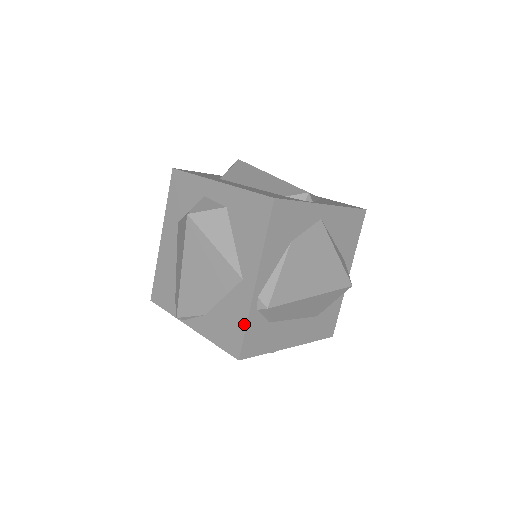
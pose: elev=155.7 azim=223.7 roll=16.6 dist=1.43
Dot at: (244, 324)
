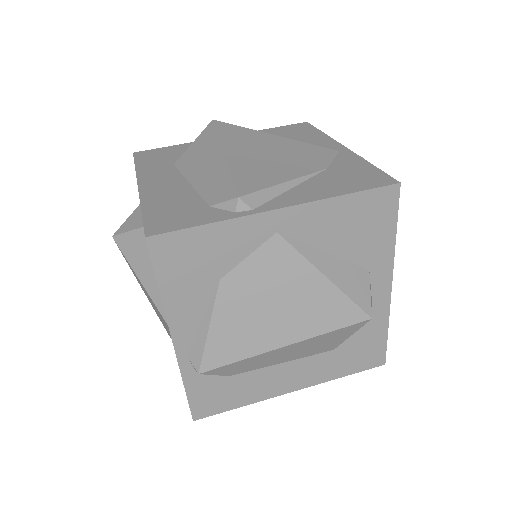
Dot at: (183, 384)
